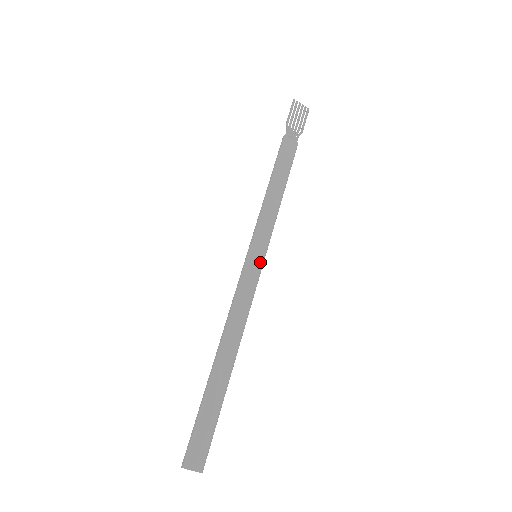
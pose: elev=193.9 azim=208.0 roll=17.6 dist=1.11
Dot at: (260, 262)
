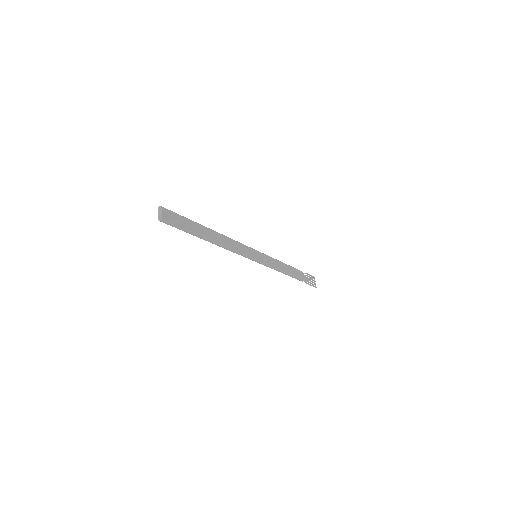
Dot at: (256, 257)
